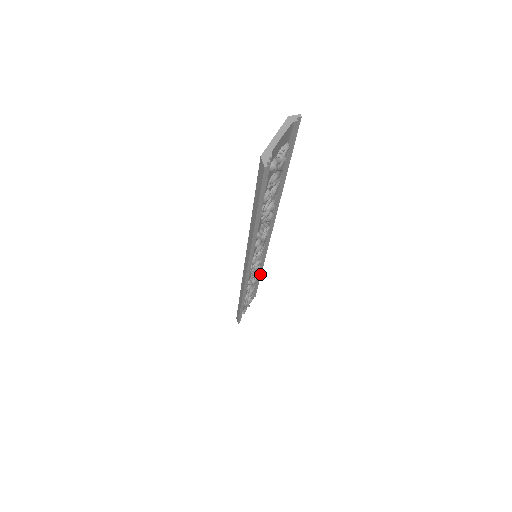
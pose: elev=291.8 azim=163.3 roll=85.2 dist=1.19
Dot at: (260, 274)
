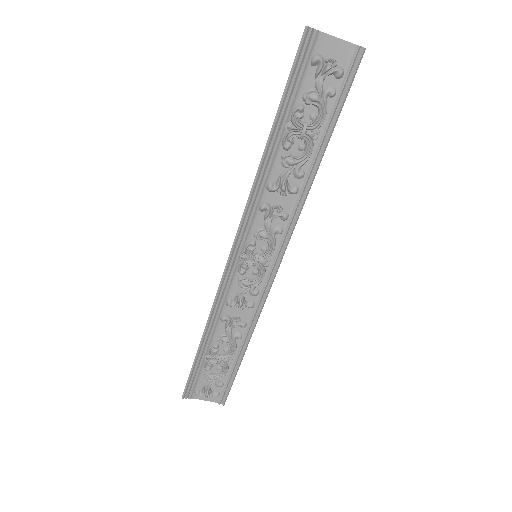
Dot at: (247, 343)
